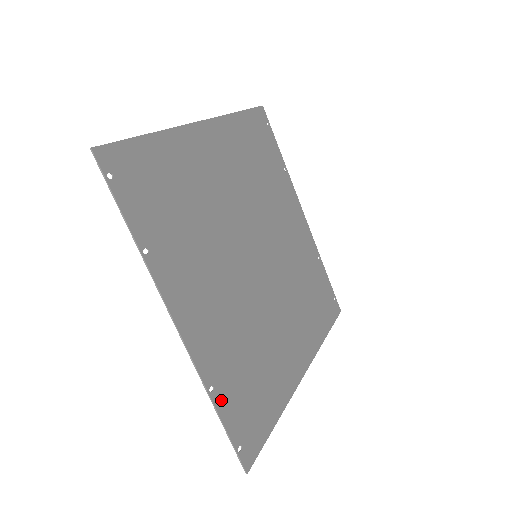
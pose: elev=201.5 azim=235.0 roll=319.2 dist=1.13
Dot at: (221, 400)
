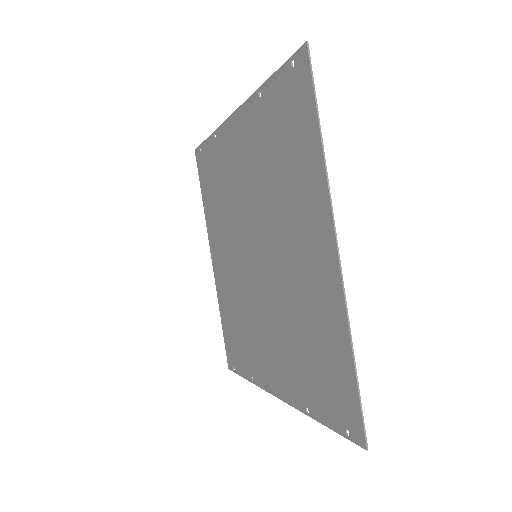
Dot at: (248, 372)
